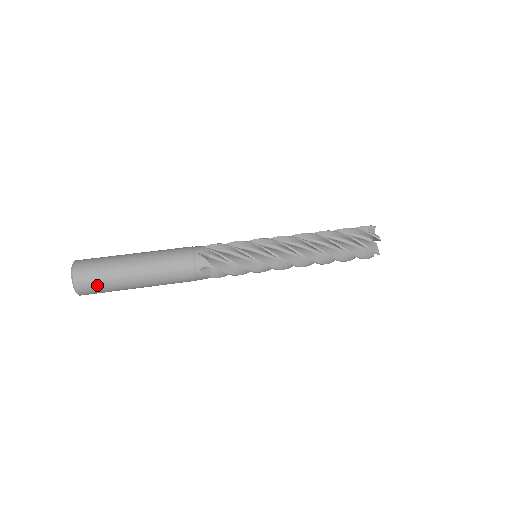
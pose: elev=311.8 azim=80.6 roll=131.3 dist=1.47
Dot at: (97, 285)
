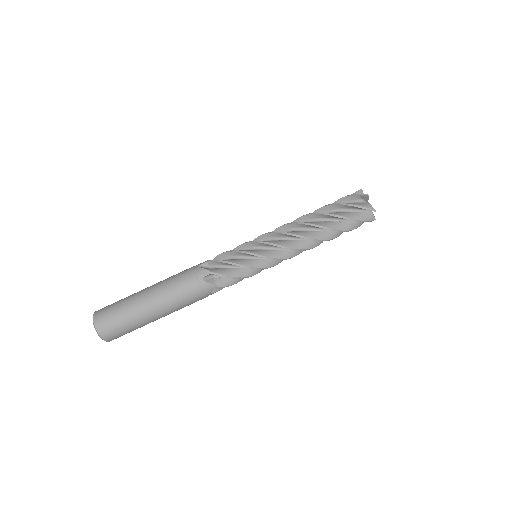
Dot at: (124, 333)
